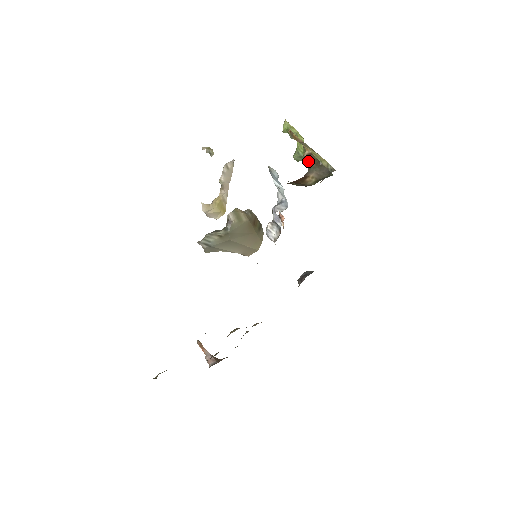
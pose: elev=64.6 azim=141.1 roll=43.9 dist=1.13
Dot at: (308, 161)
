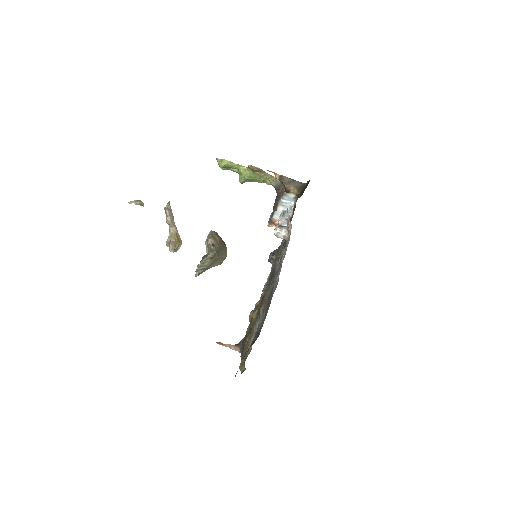
Dot at: (282, 181)
